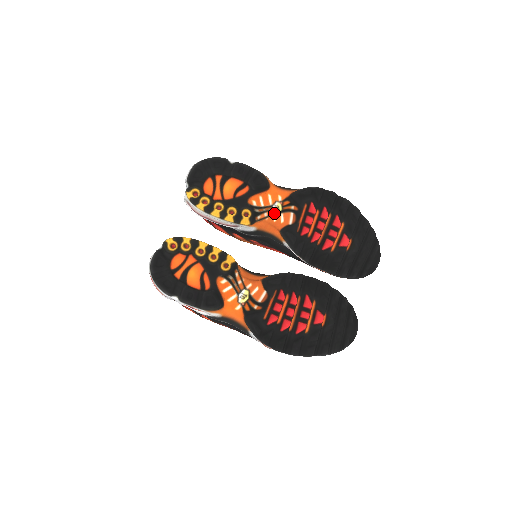
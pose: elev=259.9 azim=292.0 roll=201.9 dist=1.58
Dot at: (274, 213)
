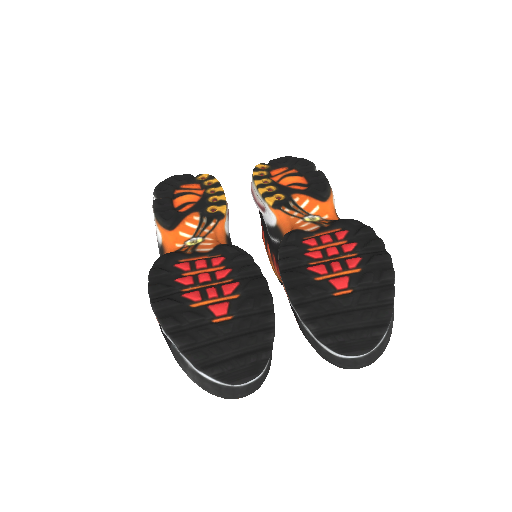
Dot at: (304, 218)
